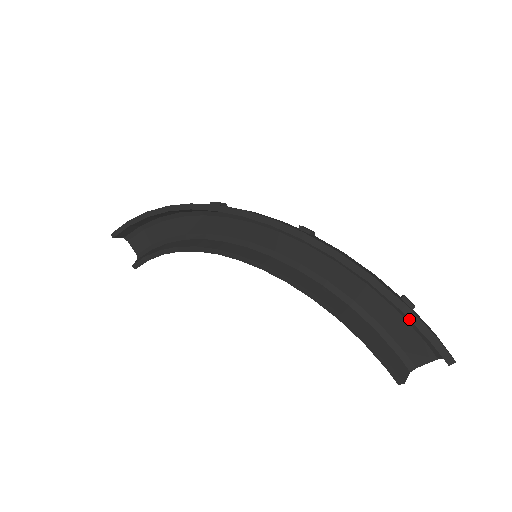
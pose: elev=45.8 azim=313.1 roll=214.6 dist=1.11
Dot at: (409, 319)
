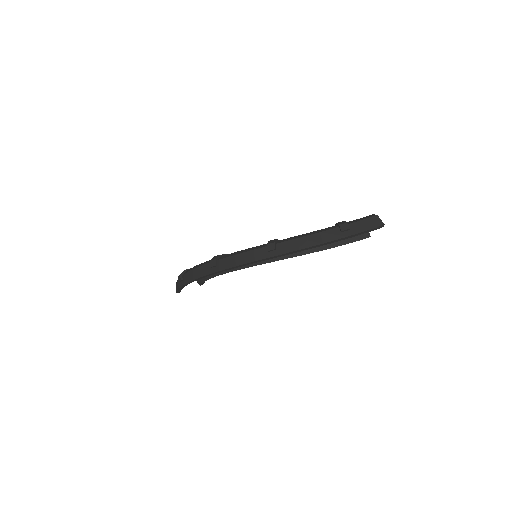
Dot at: occluded
